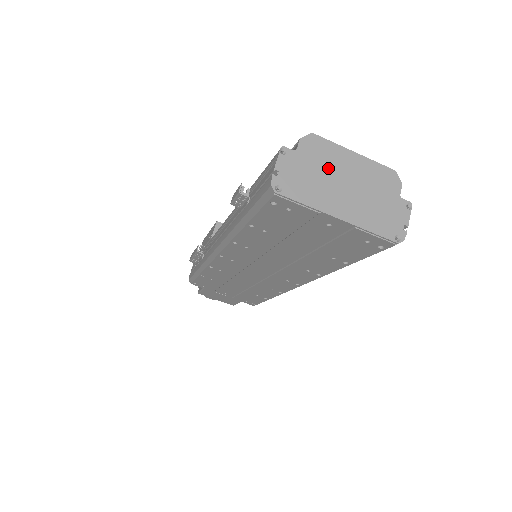
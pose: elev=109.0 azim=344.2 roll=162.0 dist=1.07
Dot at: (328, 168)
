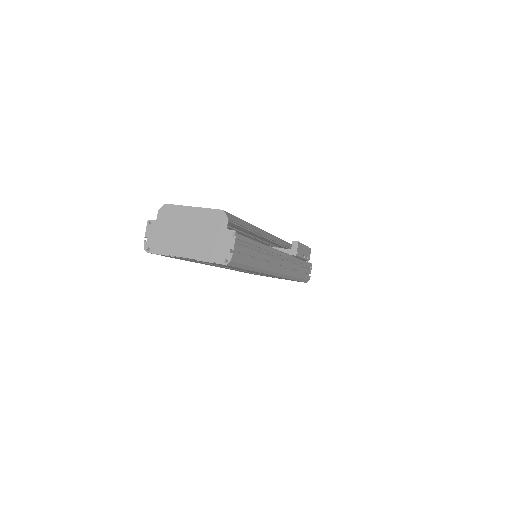
Dot at: (176, 225)
